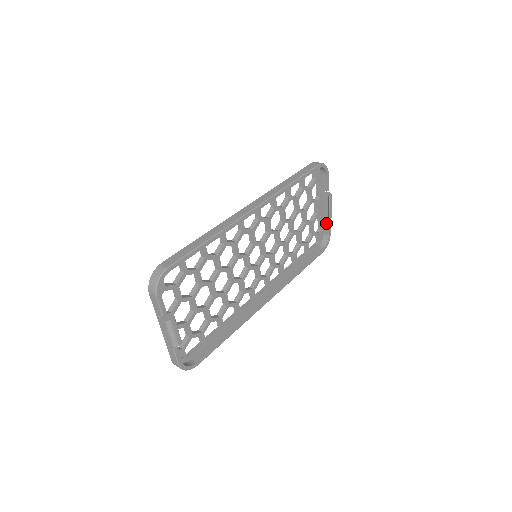
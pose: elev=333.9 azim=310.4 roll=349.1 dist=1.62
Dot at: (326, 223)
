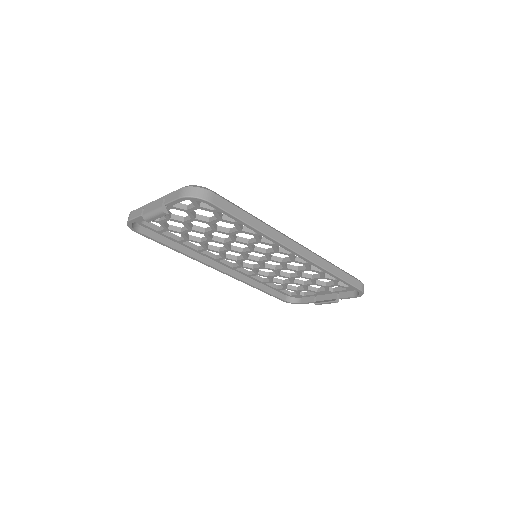
Dot at: (310, 299)
